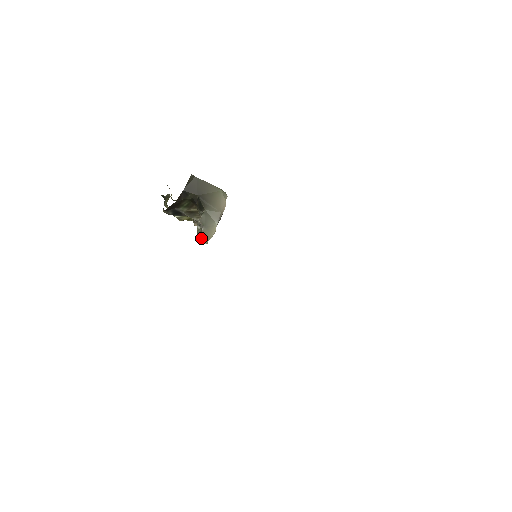
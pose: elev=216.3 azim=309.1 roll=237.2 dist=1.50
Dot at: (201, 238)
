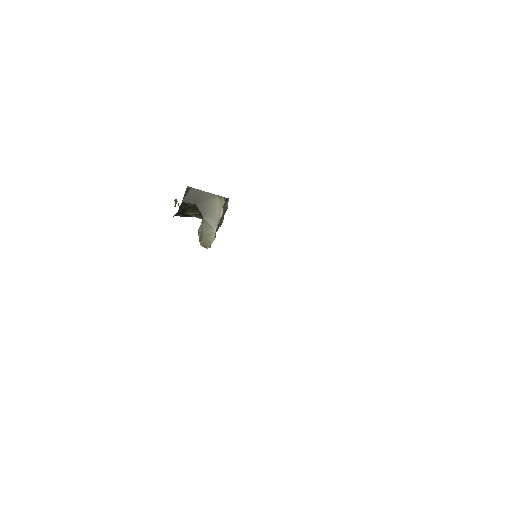
Dot at: (202, 244)
